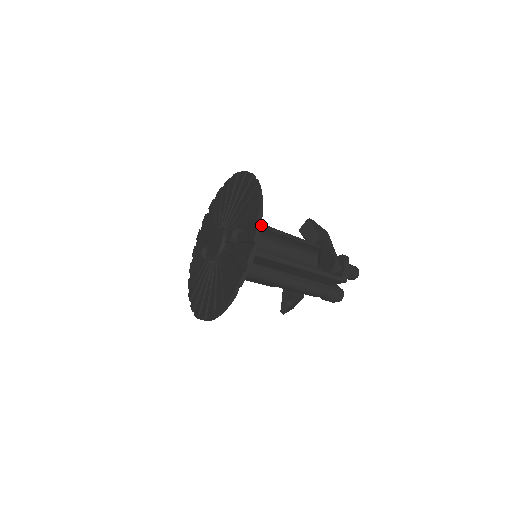
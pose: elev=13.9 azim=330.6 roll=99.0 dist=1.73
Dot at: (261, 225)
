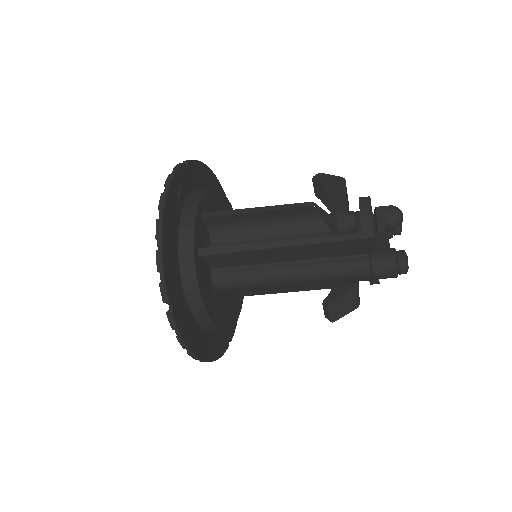
Dot at: (162, 214)
